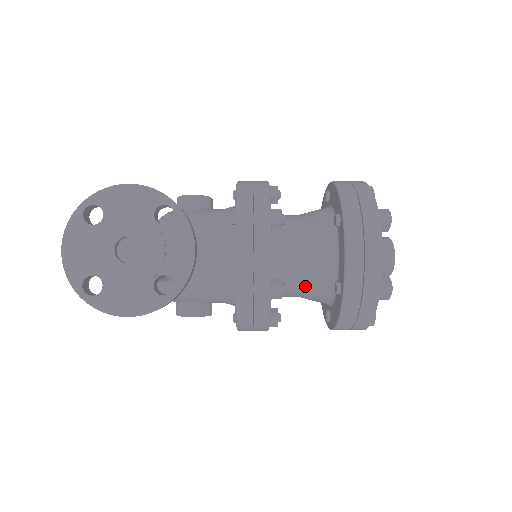
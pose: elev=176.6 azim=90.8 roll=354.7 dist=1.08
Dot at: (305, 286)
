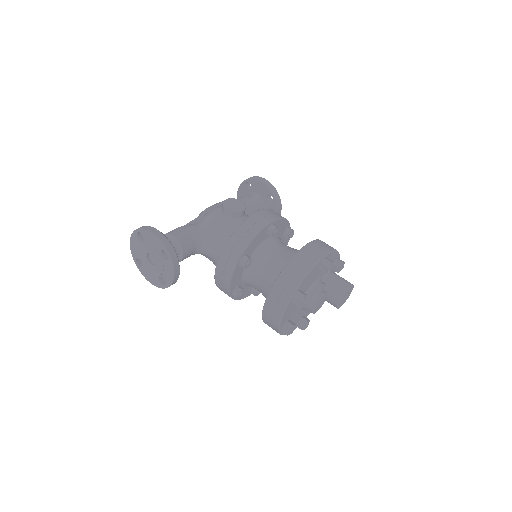
Dot at: occluded
